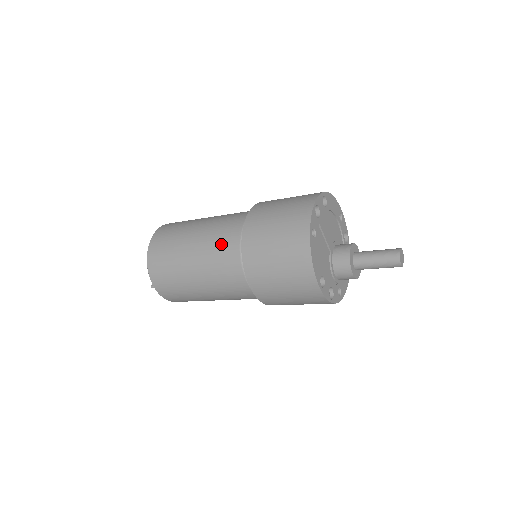
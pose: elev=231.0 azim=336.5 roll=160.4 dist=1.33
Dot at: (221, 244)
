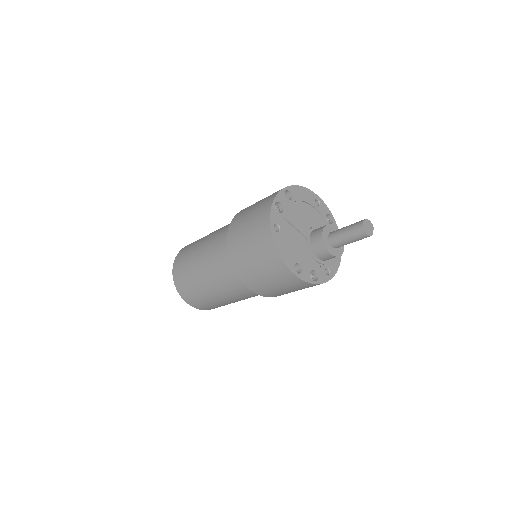
Dot at: (217, 255)
